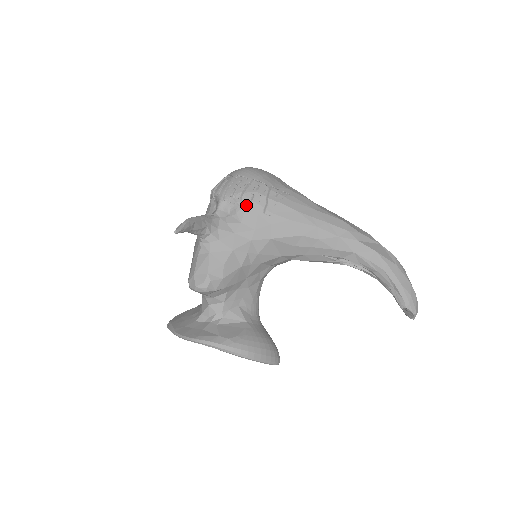
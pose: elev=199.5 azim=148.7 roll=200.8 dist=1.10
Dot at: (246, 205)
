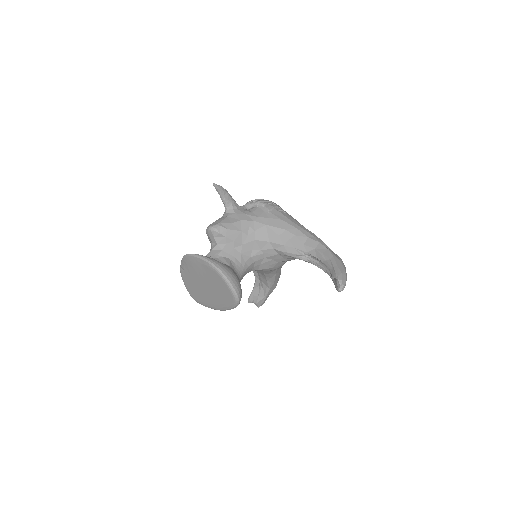
Dot at: (260, 207)
